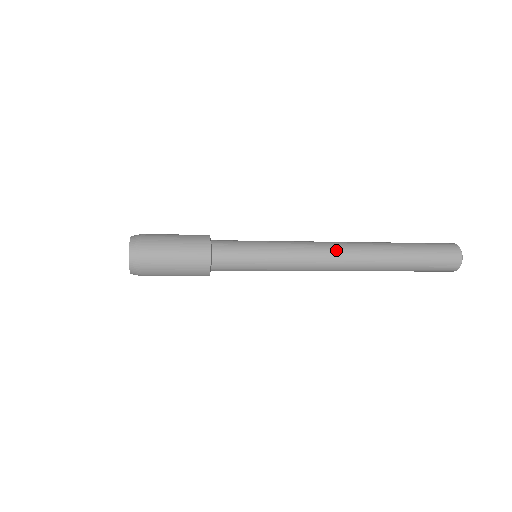
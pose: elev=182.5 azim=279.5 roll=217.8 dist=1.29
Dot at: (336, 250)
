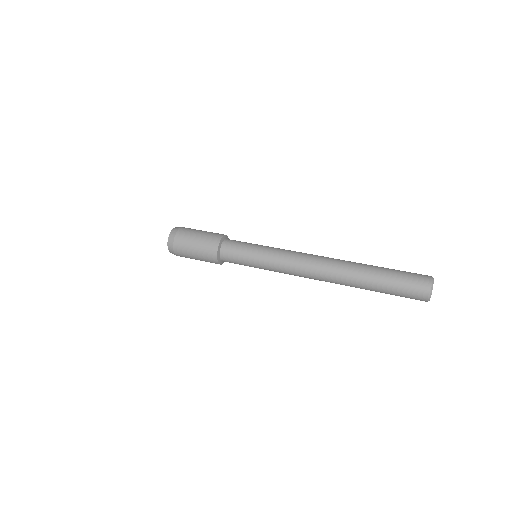
Dot at: (312, 278)
